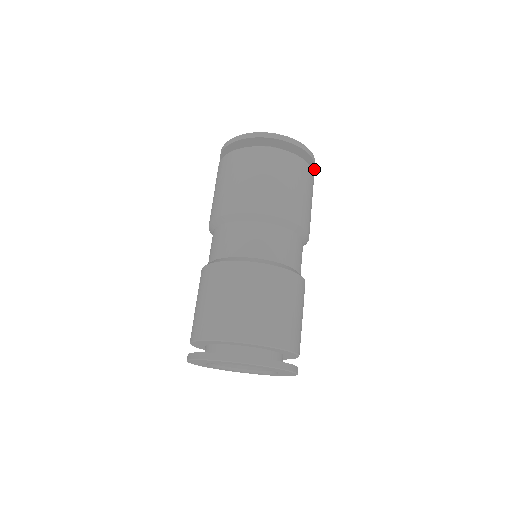
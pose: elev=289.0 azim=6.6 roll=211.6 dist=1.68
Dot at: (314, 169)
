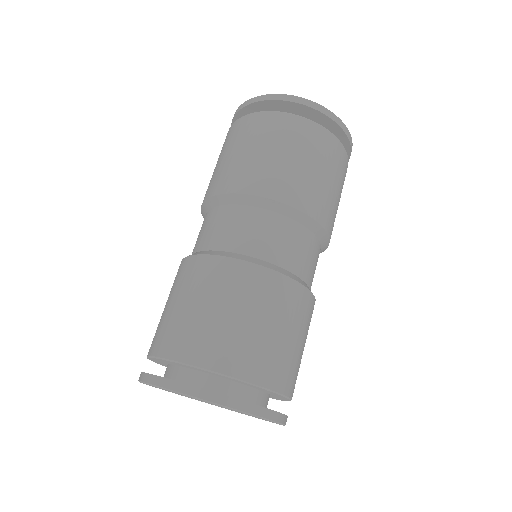
Dot at: occluded
